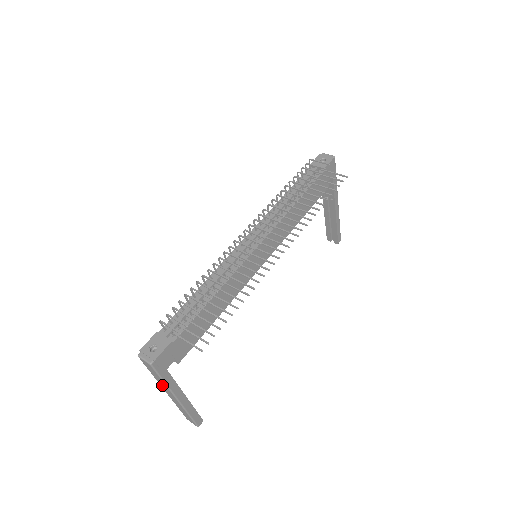
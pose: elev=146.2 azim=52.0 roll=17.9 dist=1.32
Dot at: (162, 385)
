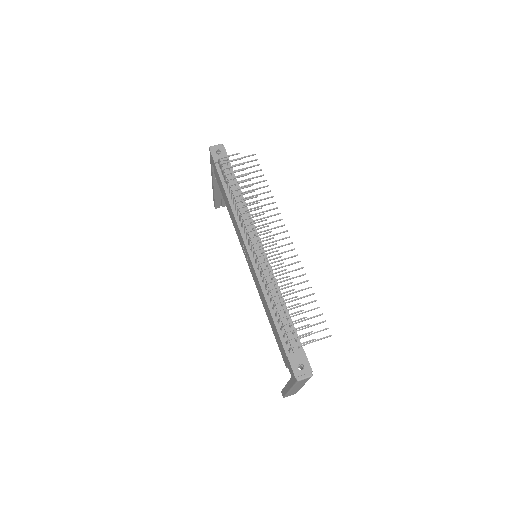
Dot at: occluded
